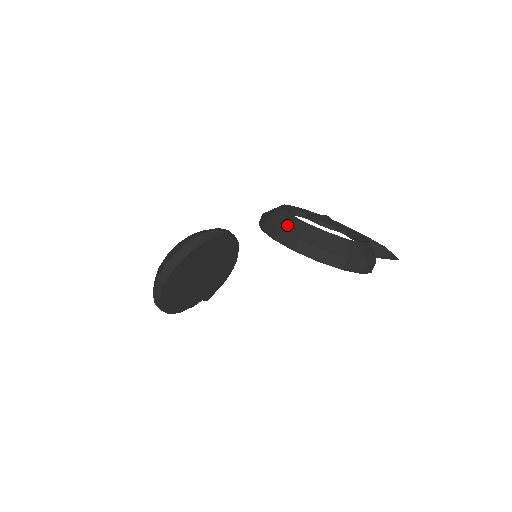
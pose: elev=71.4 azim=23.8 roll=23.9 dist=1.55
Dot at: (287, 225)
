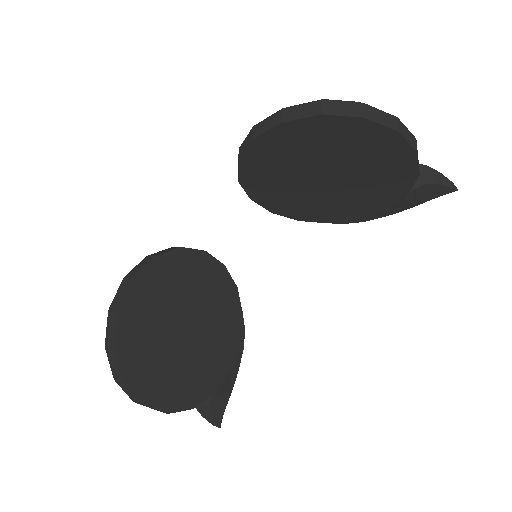
Dot at: occluded
